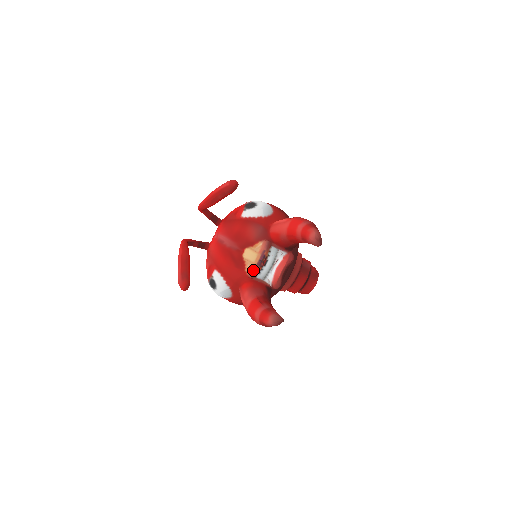
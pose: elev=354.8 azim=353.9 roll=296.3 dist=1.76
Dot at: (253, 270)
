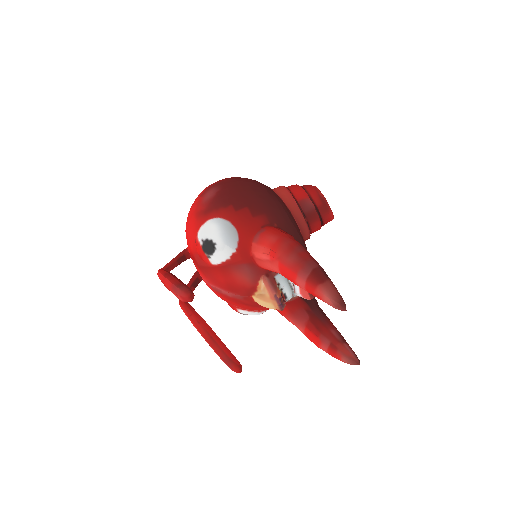
Dot at: occluded
